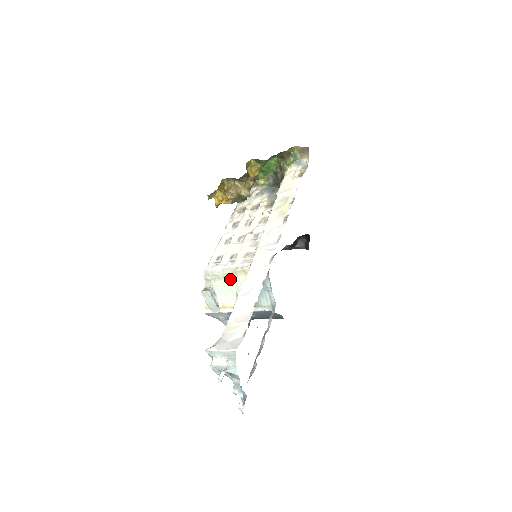
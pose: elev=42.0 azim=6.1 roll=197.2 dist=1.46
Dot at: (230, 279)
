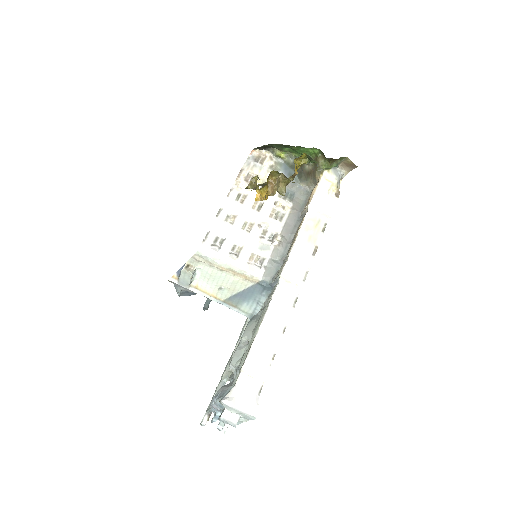
Dot at: (223, 273)
